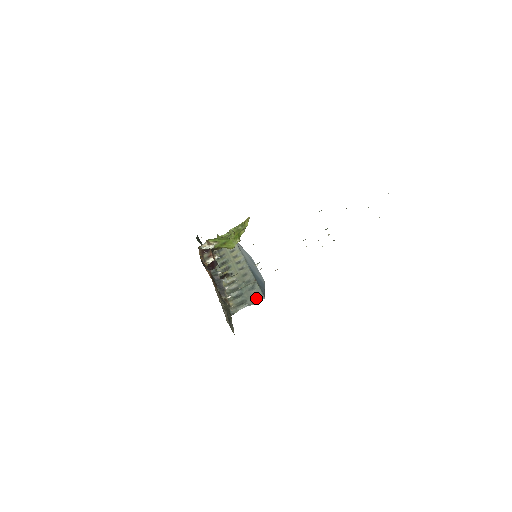
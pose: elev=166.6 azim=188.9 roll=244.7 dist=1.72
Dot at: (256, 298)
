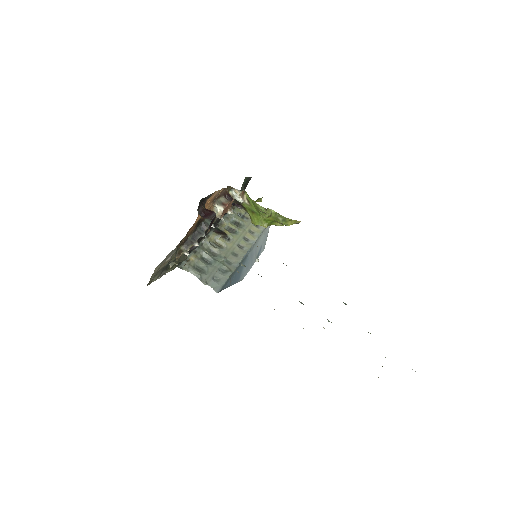
Dot at: (213, 282)
